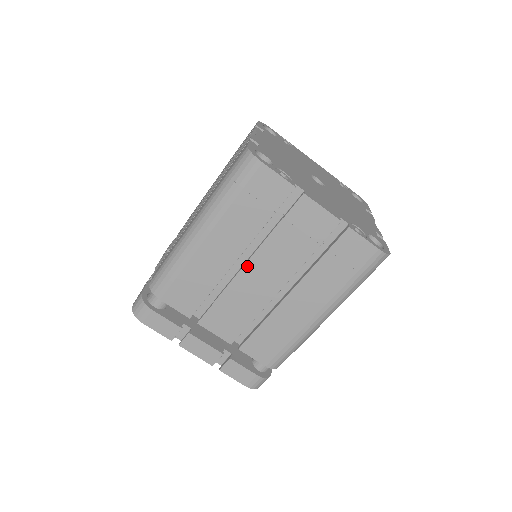
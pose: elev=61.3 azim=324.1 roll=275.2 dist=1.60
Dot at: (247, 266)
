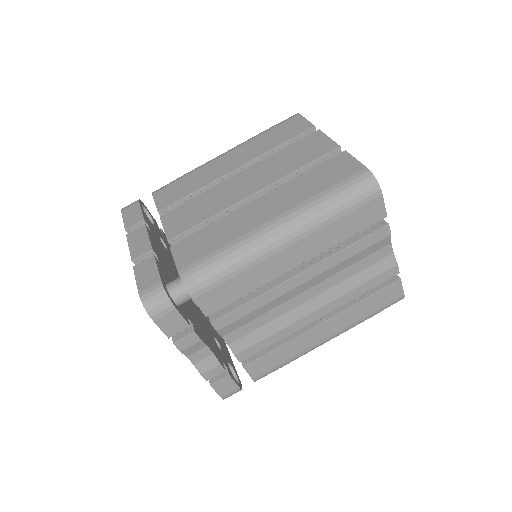
Dot at: (239, 174)
